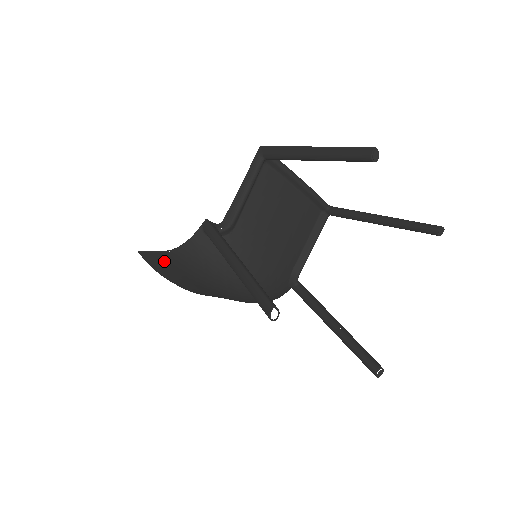
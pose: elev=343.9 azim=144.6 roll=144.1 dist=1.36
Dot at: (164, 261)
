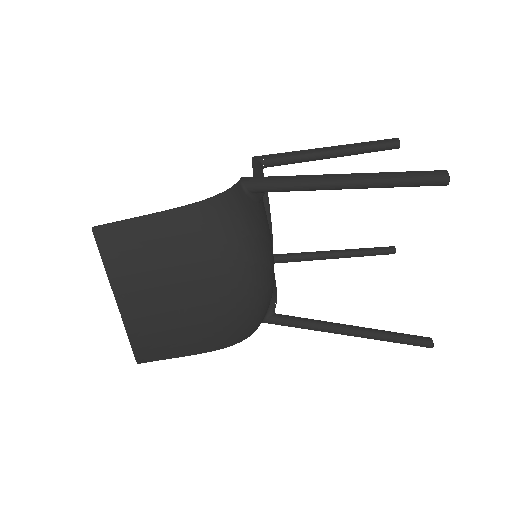
Dot at: (159, 231)
